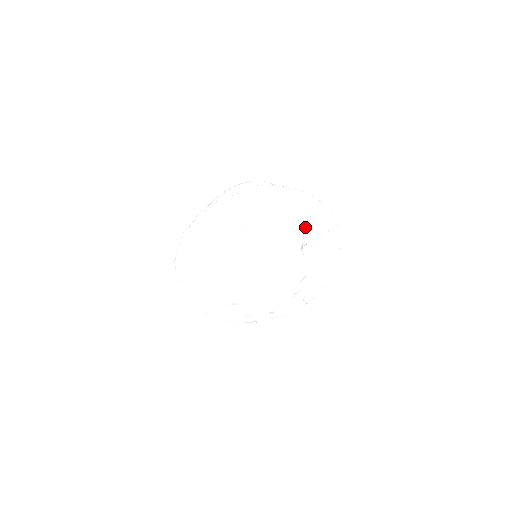
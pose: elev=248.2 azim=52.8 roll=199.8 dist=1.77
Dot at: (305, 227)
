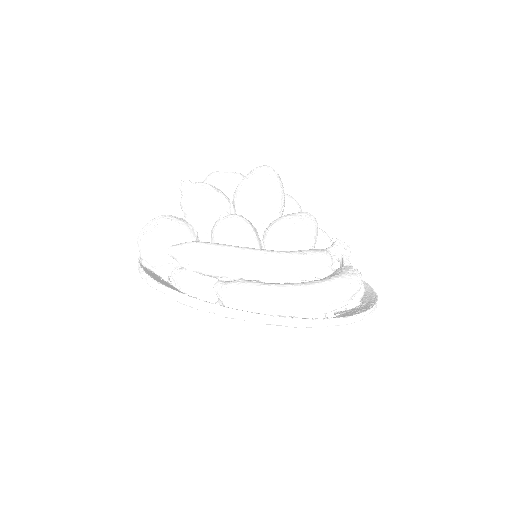
Dot at: occluded
